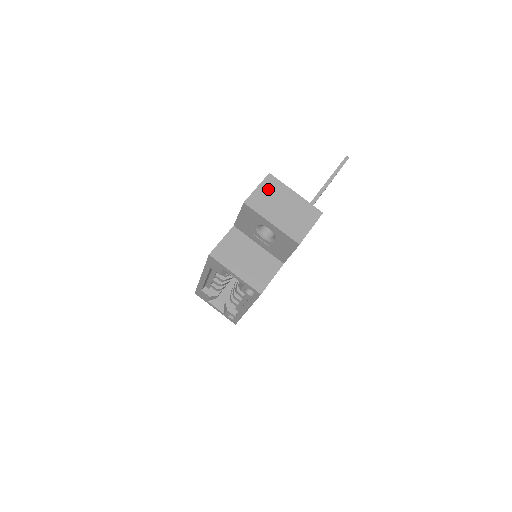
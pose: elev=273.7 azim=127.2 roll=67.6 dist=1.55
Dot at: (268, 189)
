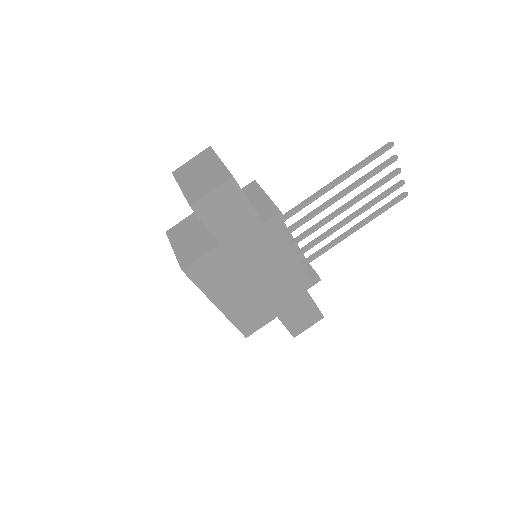
Dot at: (199, 160)
